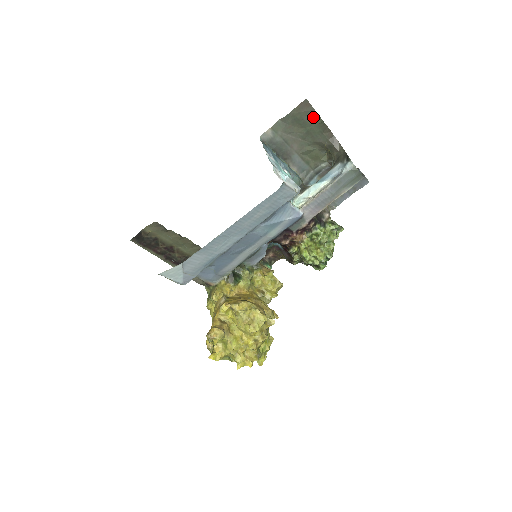
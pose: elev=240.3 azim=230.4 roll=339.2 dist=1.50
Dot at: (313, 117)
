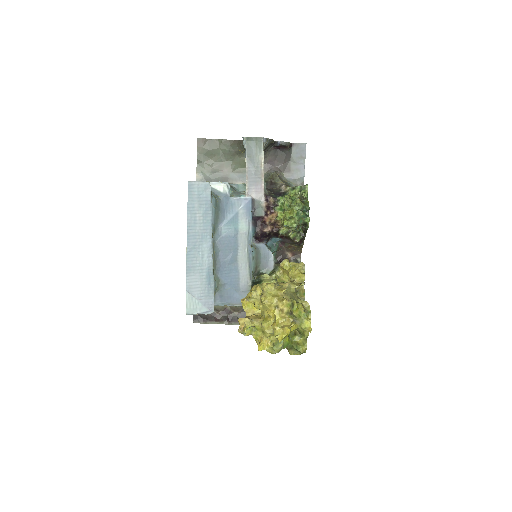
Dot at: (213, 143)
